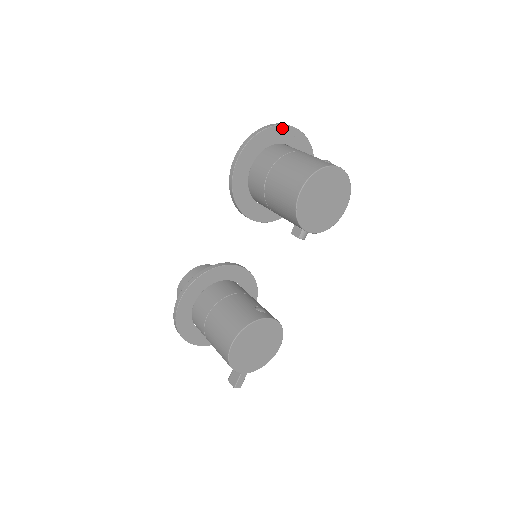
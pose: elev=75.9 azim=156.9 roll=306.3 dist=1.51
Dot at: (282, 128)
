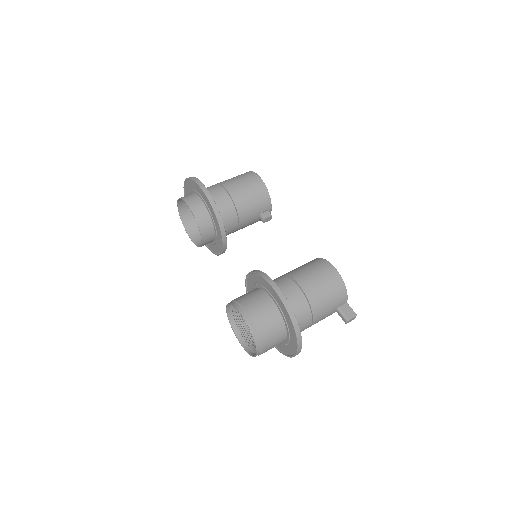
Dot at: occluded
